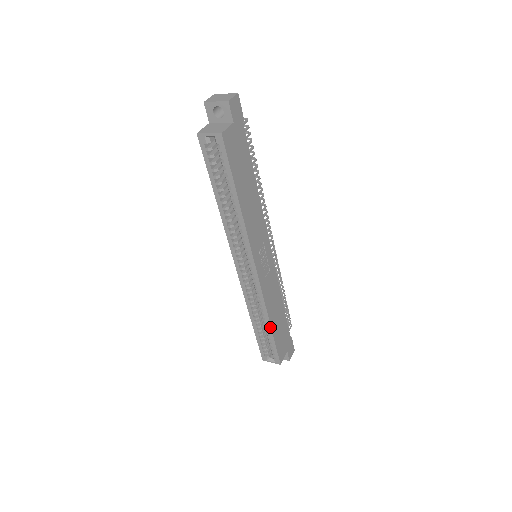
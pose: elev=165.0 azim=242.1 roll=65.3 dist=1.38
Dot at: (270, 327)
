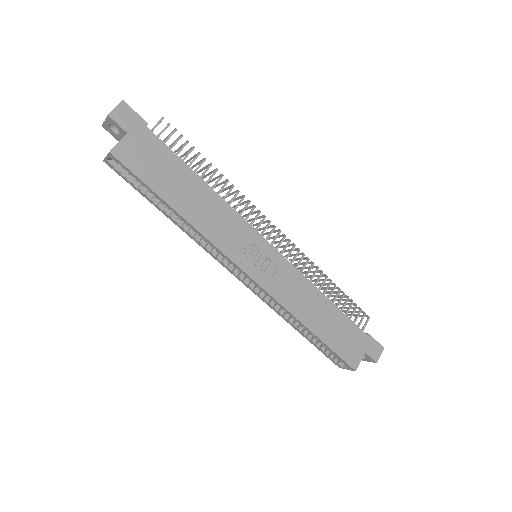
Dot at: (310, 331)
